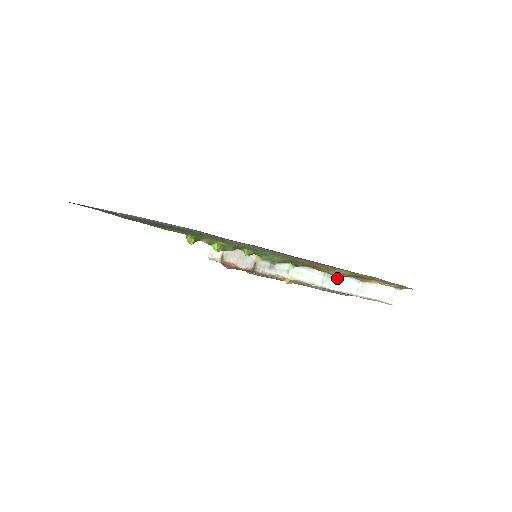
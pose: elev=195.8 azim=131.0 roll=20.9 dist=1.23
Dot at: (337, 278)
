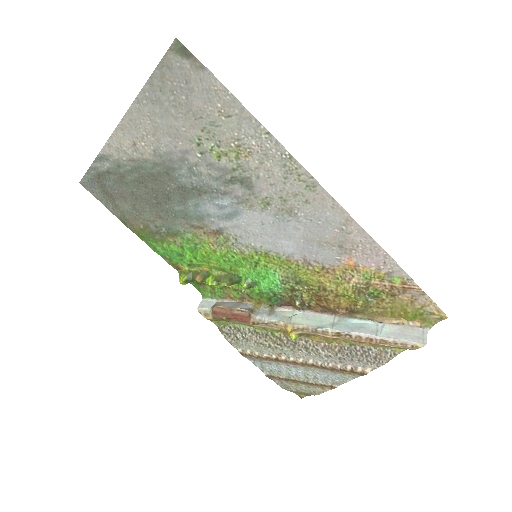
Dot at: (350, 322)
